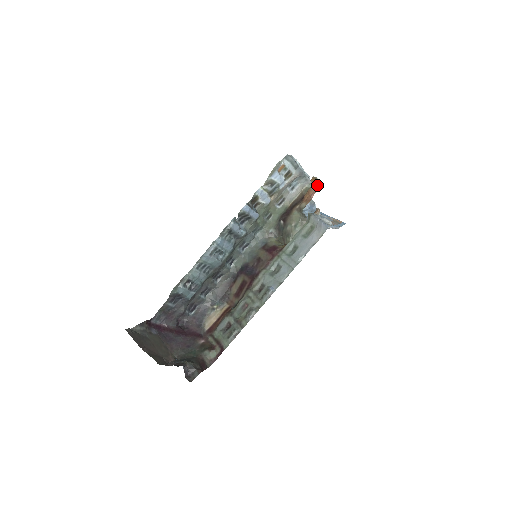
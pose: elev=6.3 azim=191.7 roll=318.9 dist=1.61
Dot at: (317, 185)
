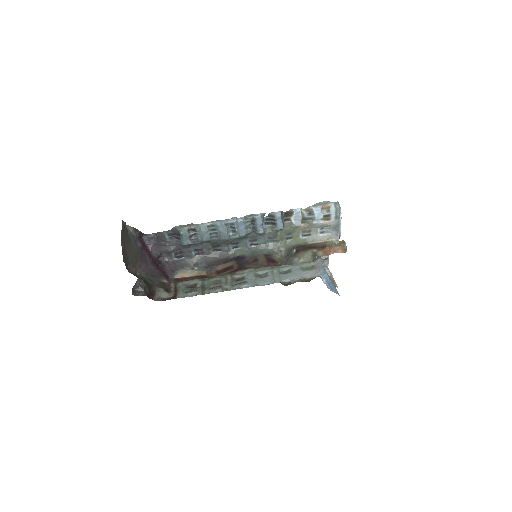
Dot at: (341, 247)
